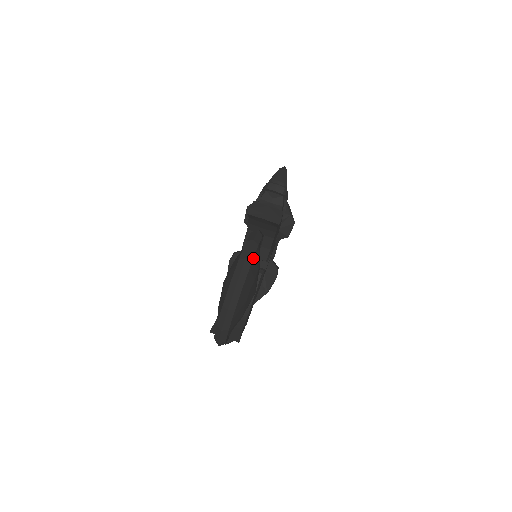
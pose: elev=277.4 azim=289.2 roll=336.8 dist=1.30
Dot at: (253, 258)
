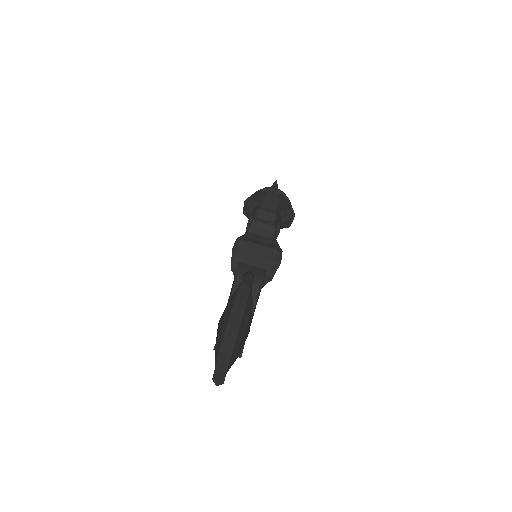
Dot at: occluded
